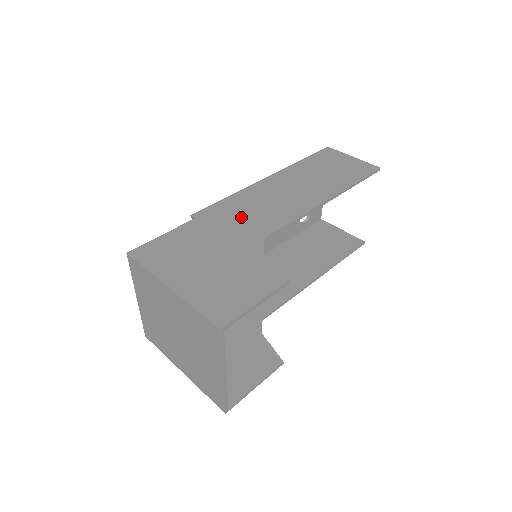
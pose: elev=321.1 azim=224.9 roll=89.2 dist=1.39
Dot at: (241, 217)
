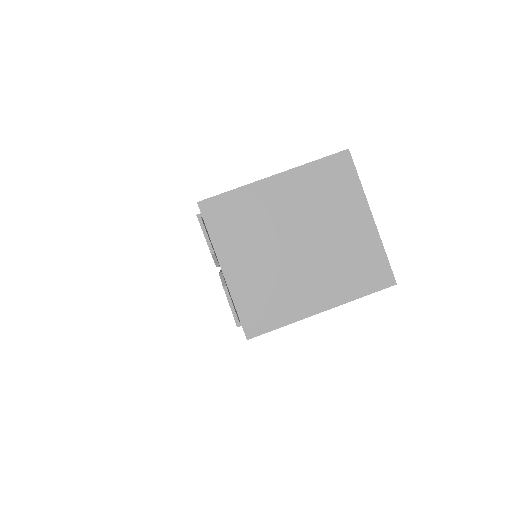
Dot at: occluded
